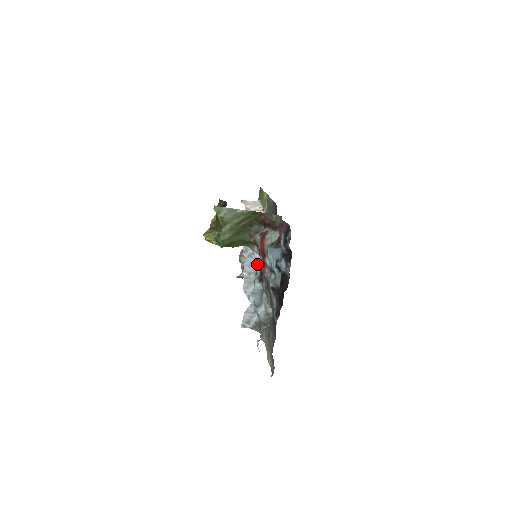
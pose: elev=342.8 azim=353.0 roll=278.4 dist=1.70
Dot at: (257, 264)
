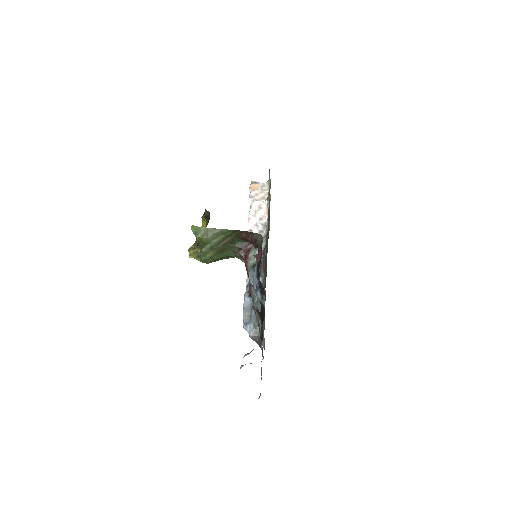
Dot at: (261, 260)
